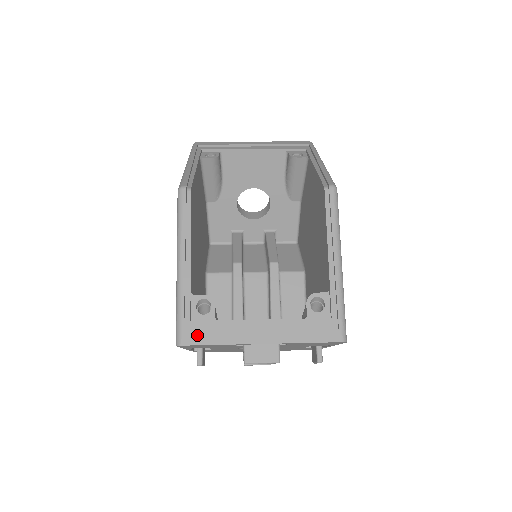
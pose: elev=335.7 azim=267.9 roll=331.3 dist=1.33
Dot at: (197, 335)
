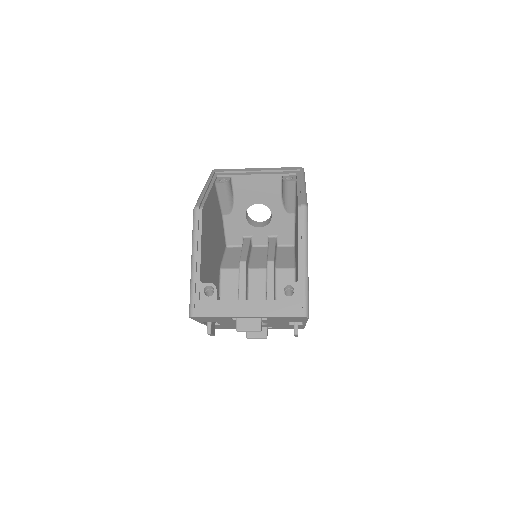
Dot at: (203, 310)
